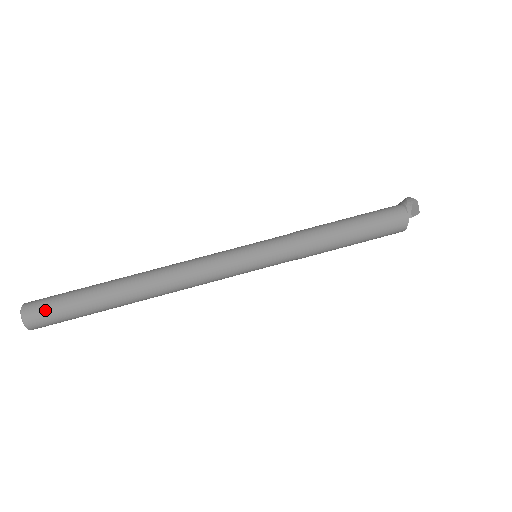
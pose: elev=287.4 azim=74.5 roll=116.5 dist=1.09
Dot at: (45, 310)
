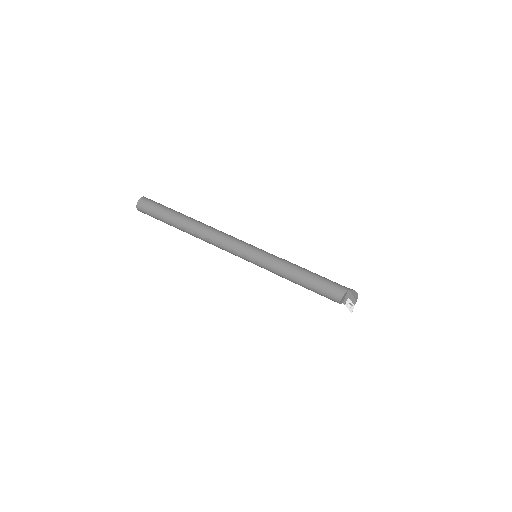
Dot at: (154, 201)
